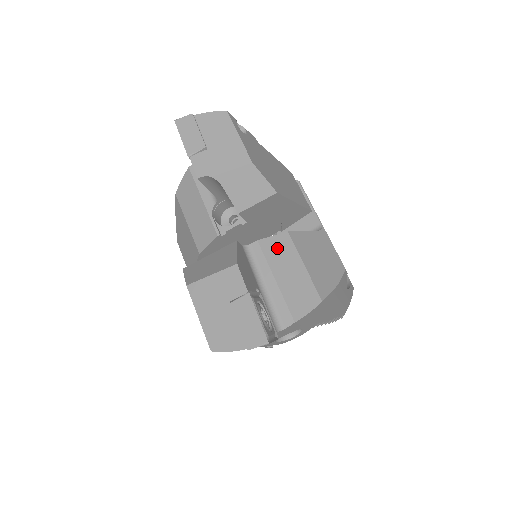
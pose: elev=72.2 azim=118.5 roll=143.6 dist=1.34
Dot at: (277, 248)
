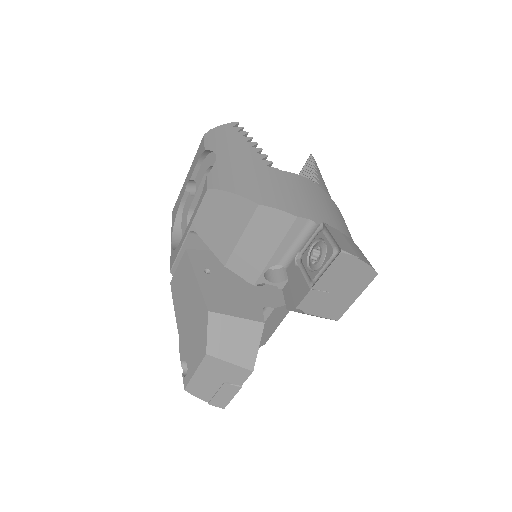
Dot at: (279, 314)
